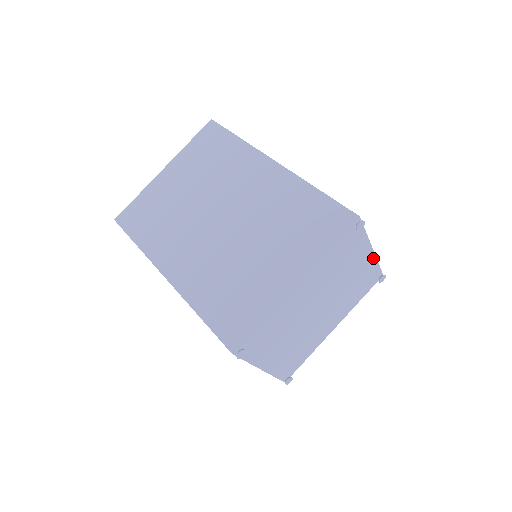
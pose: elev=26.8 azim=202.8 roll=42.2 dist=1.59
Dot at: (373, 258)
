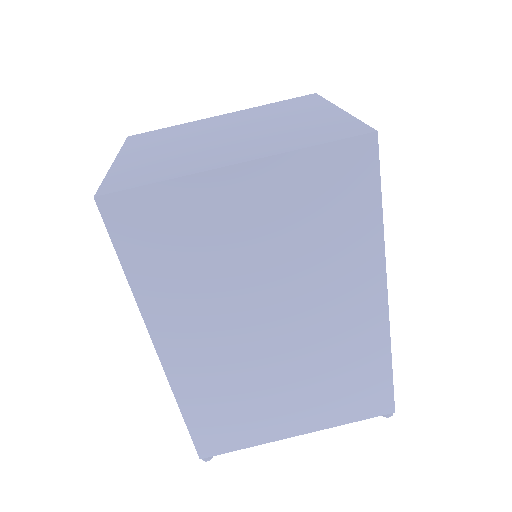
Dot at: occluded
